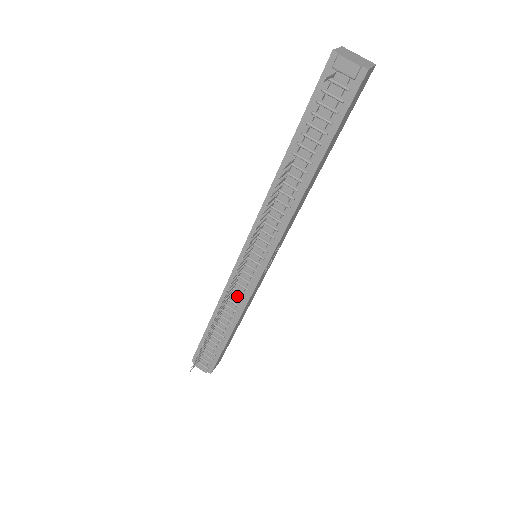
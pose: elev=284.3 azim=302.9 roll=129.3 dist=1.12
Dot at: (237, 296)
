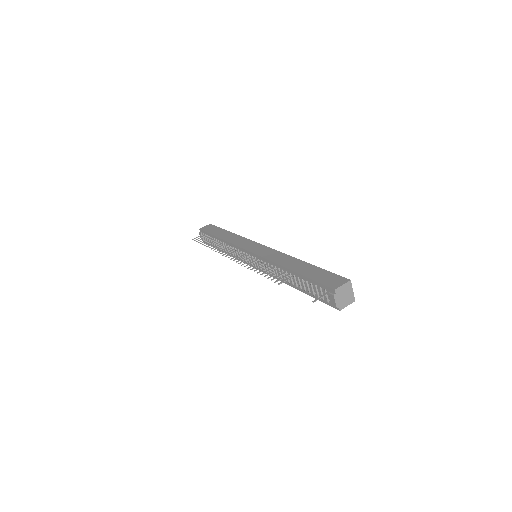
Dot at: occluded
